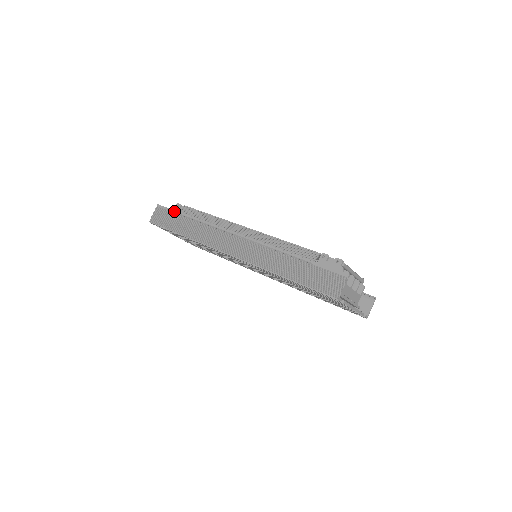
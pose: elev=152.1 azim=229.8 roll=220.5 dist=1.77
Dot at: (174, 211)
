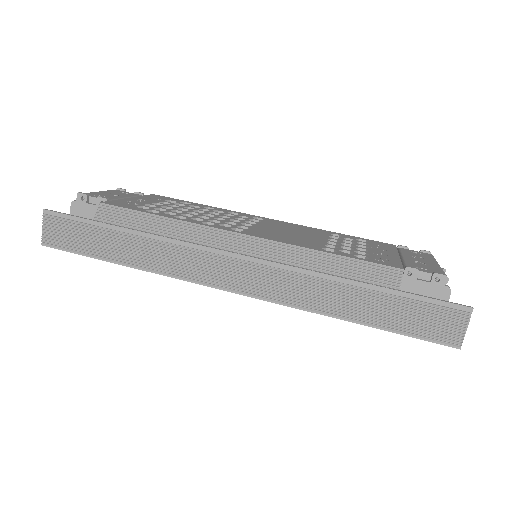
Dot at: (86, 221)
